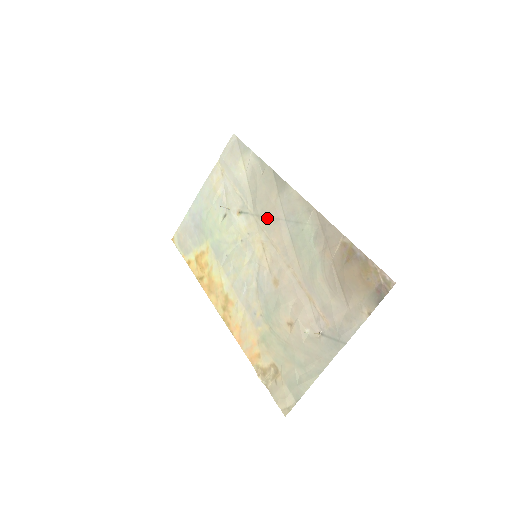
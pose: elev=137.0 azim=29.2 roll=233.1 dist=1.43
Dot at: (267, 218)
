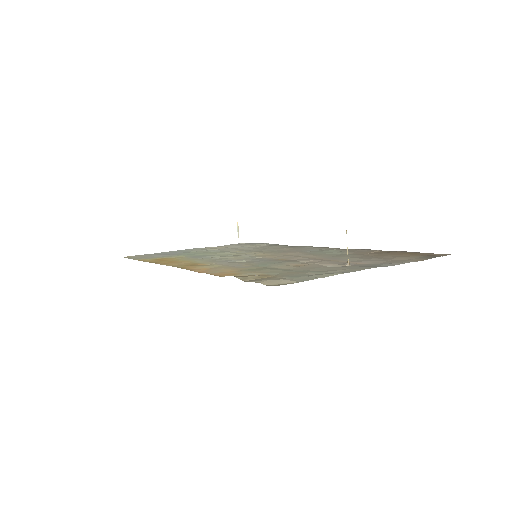
Dot at: (279, 251)
